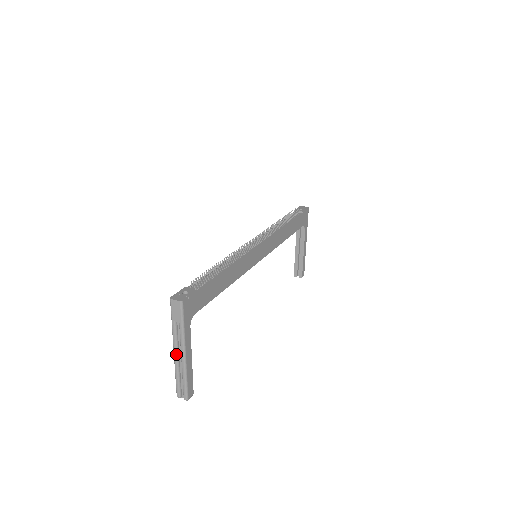
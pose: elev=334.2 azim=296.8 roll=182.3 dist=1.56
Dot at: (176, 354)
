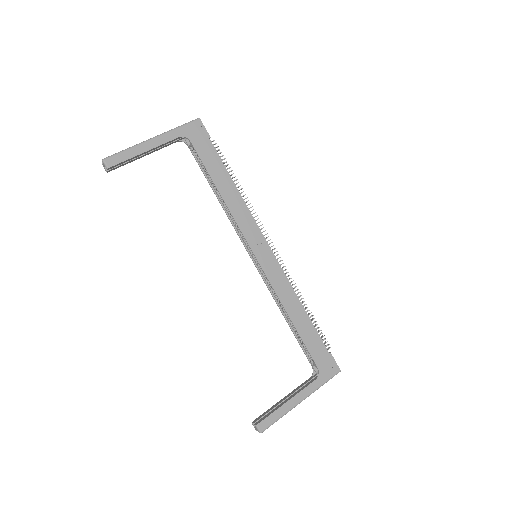
Dot at: occluded
